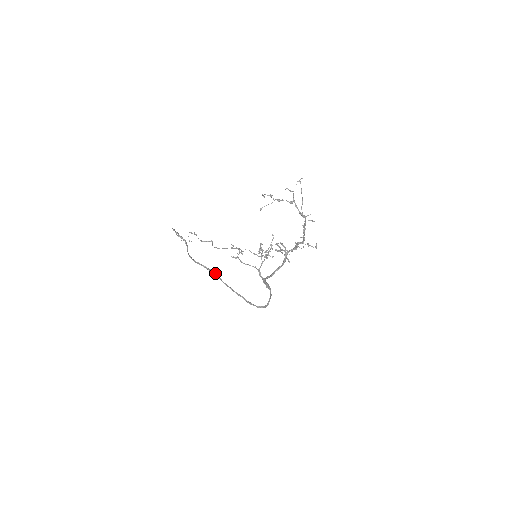
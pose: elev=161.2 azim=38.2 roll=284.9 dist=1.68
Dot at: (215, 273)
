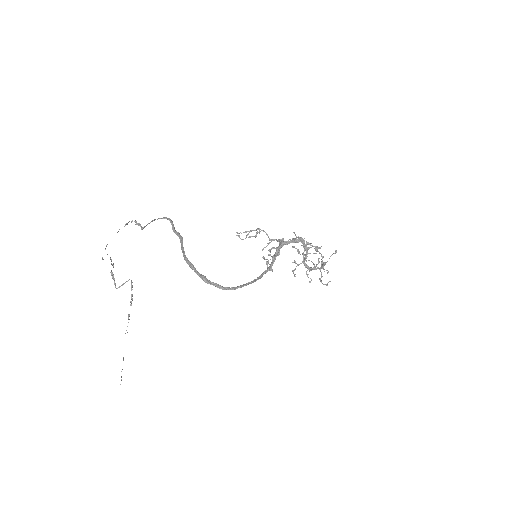
Dot at: (182, 239)
